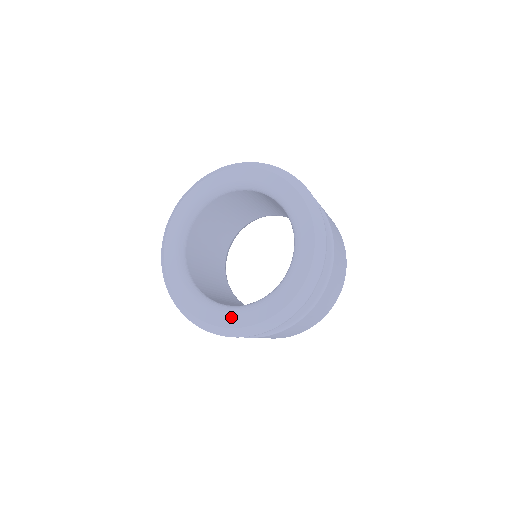
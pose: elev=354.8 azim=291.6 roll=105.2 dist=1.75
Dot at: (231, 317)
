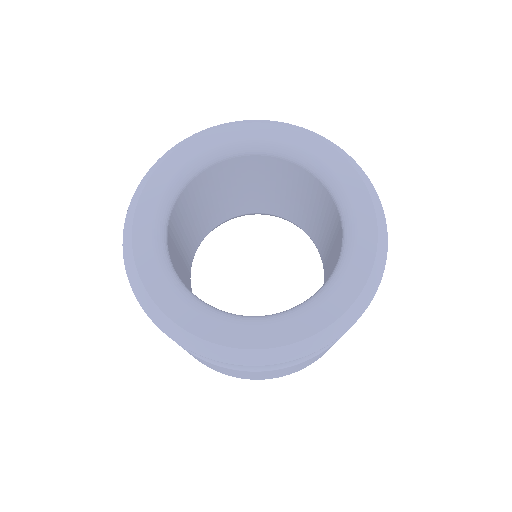
Dot at: (261, 332)
